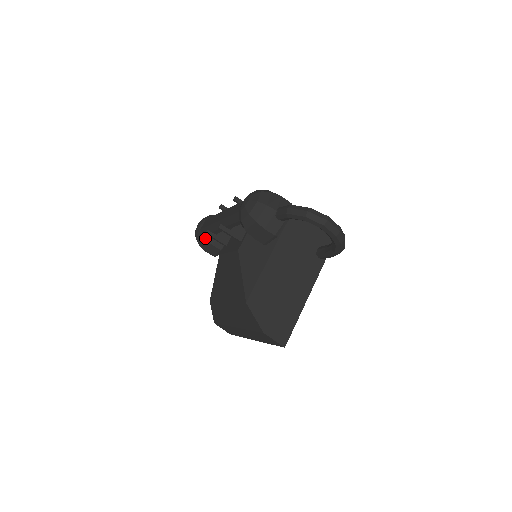
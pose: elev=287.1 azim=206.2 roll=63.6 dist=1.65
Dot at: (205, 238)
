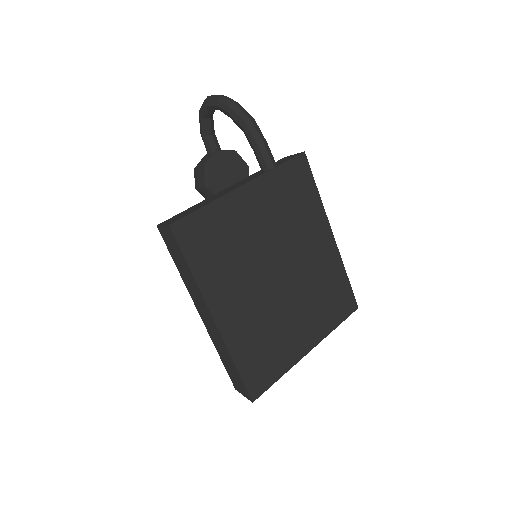
Dot at: occluded
